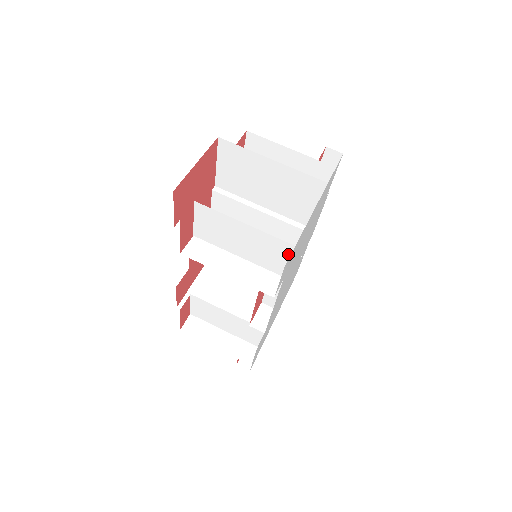
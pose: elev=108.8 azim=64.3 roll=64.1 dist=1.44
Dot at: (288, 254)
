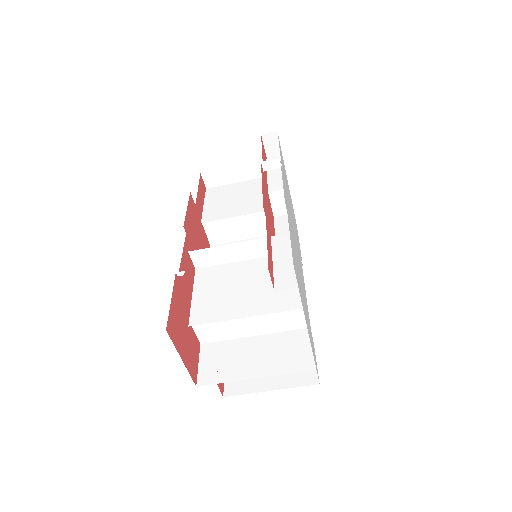
Dot at: (311, 357)
